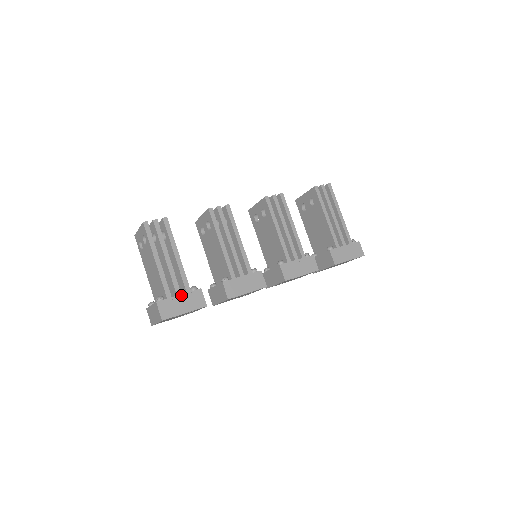
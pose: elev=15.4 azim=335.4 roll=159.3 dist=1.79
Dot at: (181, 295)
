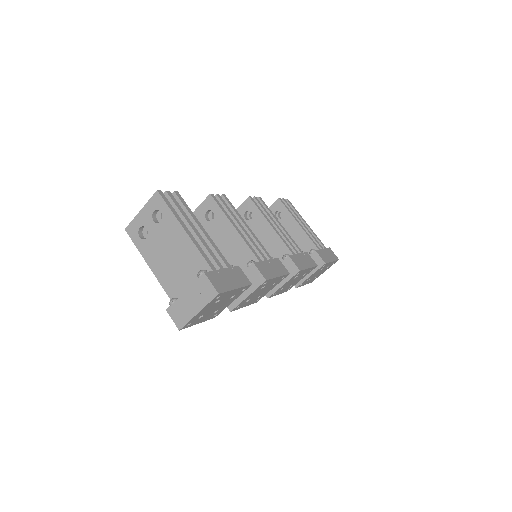
Dot at: (224, 269)
